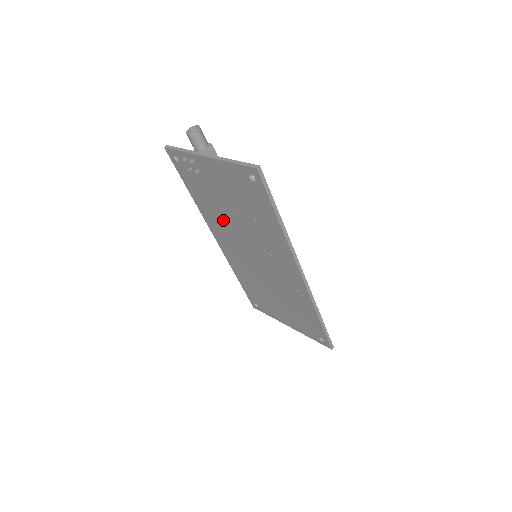
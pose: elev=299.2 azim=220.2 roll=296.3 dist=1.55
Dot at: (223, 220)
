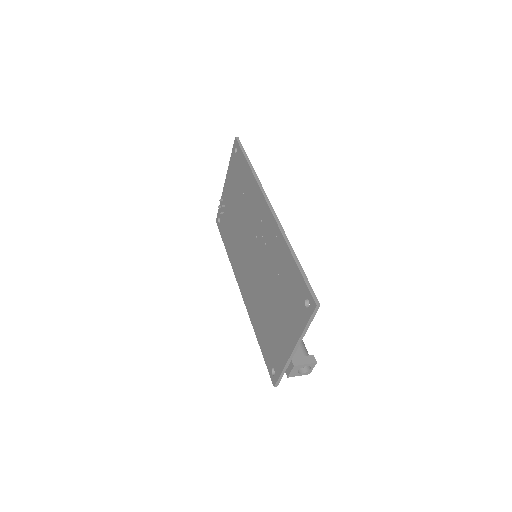
Dot at: (238, 242)
